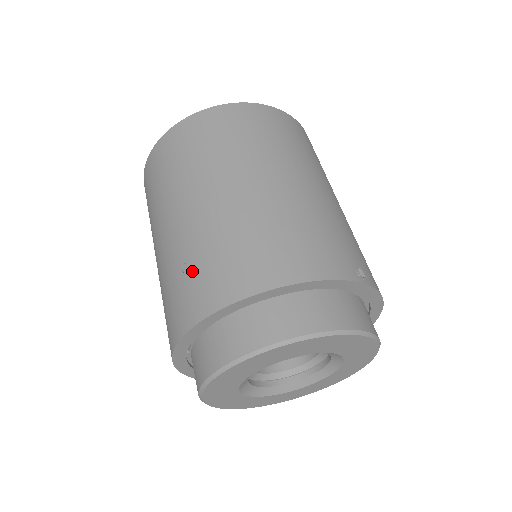
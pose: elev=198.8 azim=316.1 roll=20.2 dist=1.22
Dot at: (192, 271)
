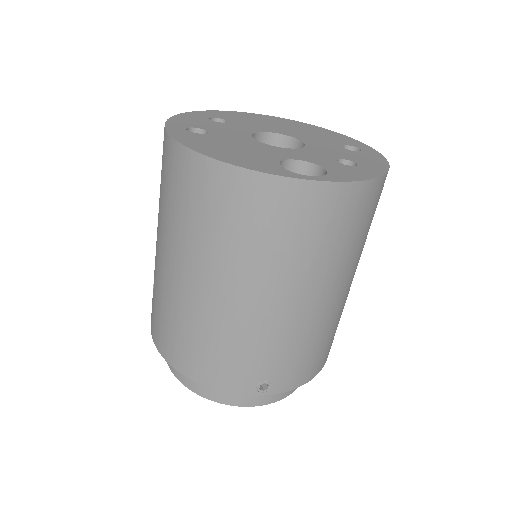
Dot at: (153, 298)
